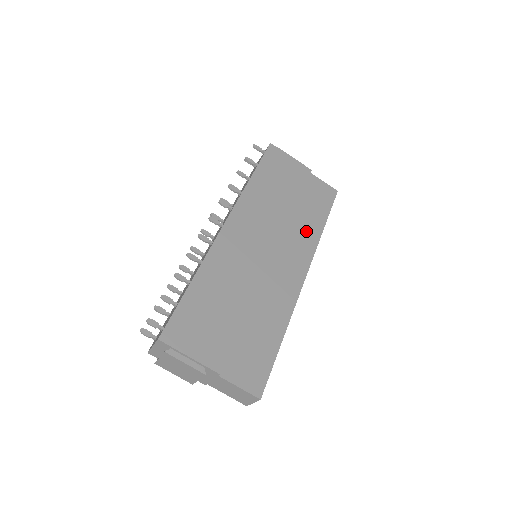
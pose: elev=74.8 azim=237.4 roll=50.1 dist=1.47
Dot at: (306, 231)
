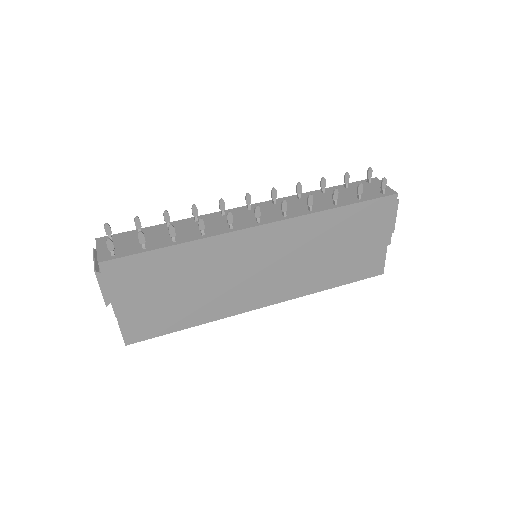
Dot at: (313, 280)
